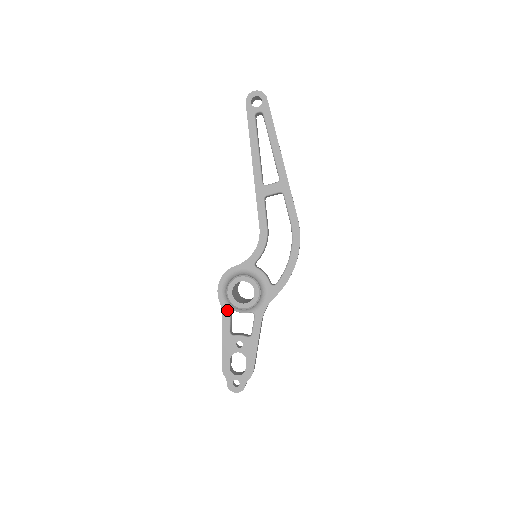
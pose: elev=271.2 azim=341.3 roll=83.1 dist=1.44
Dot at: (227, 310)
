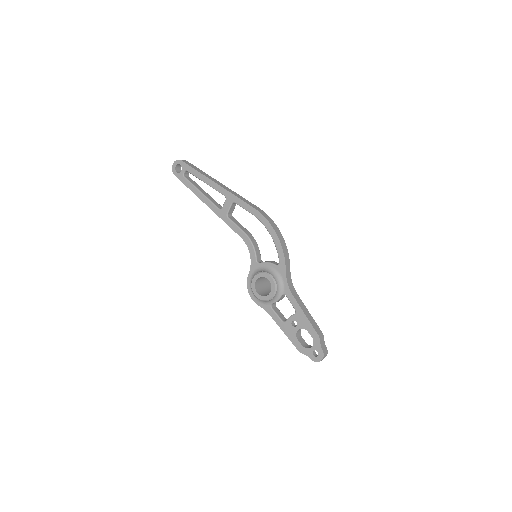
Dot at: (268, 308)
